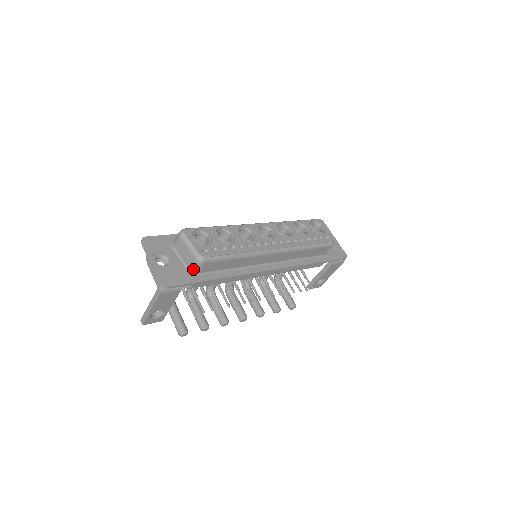
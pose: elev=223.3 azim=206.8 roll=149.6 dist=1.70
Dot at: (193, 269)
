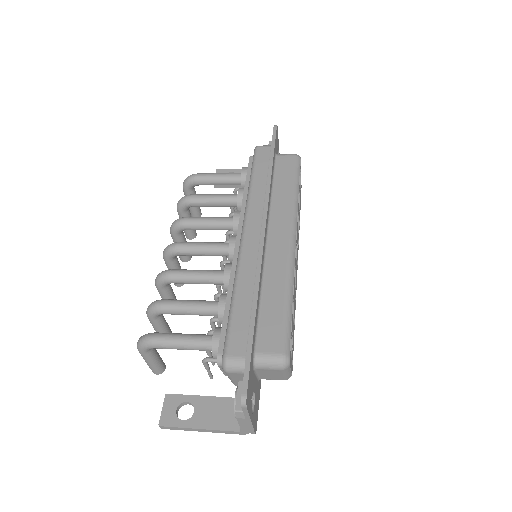
Dot at: (267, 379)
